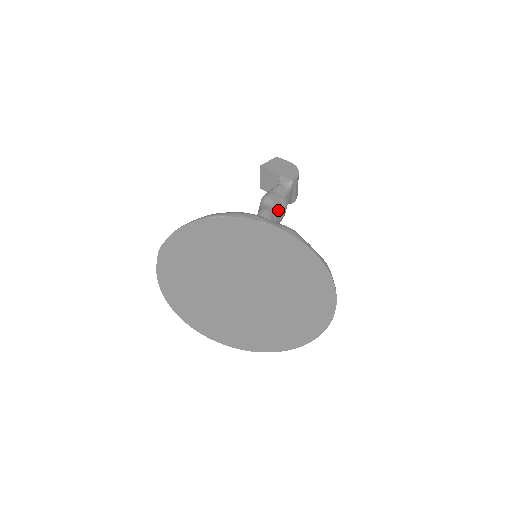
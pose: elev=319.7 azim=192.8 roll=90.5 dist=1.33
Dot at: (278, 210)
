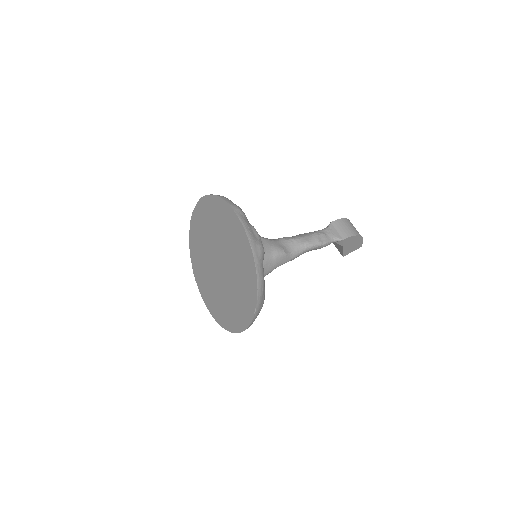
Dot at: (300, 236)
